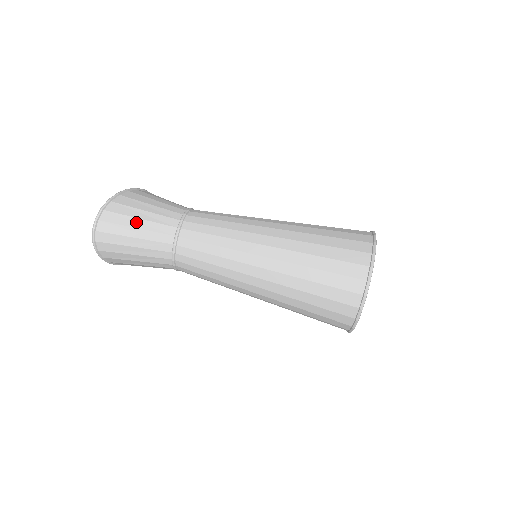
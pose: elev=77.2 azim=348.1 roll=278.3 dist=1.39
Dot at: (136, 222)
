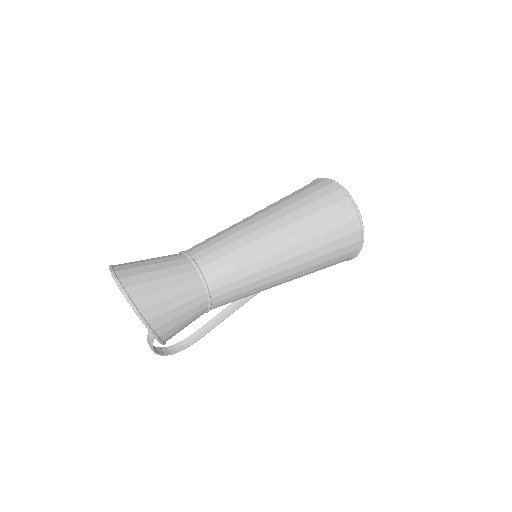
Dot at: (148, 263)
